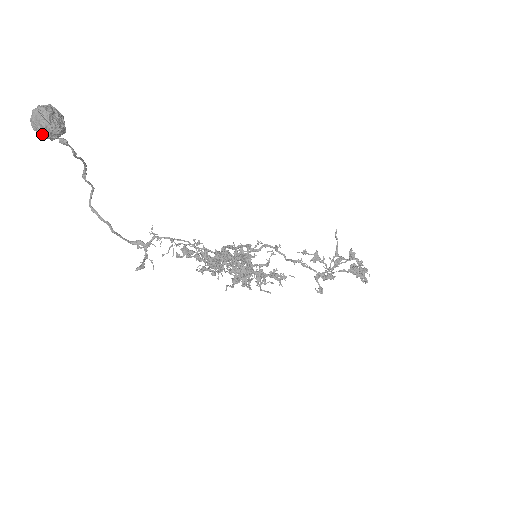
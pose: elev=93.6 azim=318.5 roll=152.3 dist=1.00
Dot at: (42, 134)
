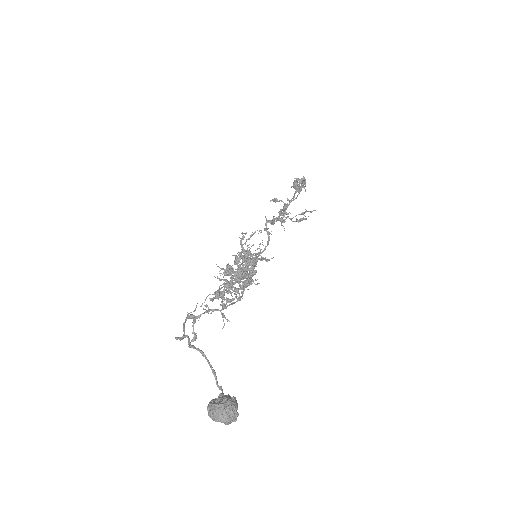
Dot at: occluded
